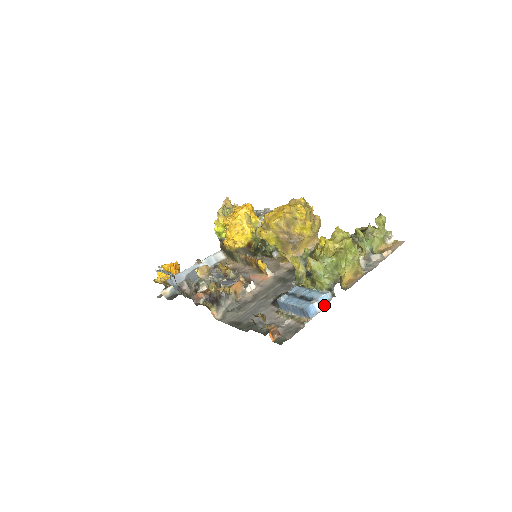
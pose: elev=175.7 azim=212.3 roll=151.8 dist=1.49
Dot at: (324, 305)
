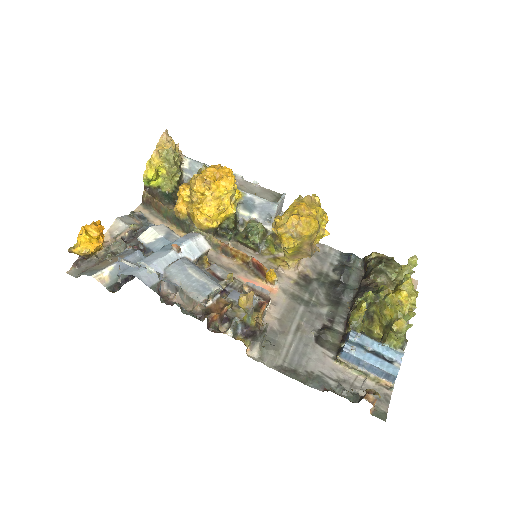
Dot at: occluded
